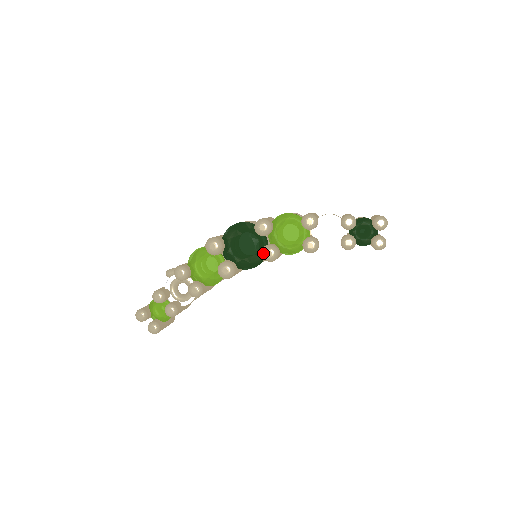
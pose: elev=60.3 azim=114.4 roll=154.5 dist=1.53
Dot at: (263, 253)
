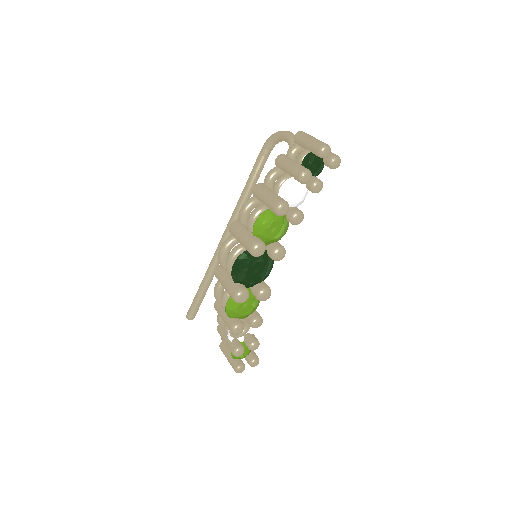
Dot at: (276, 260)
